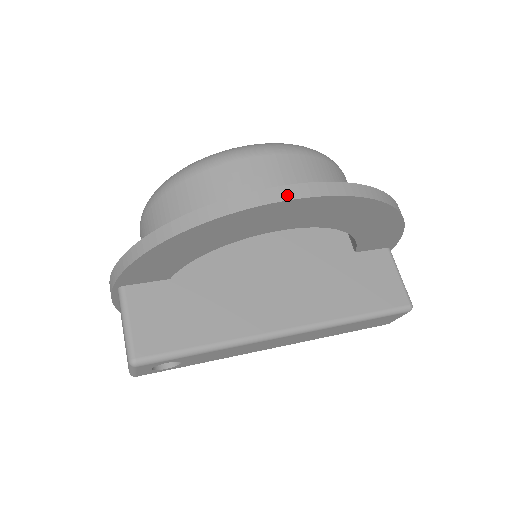
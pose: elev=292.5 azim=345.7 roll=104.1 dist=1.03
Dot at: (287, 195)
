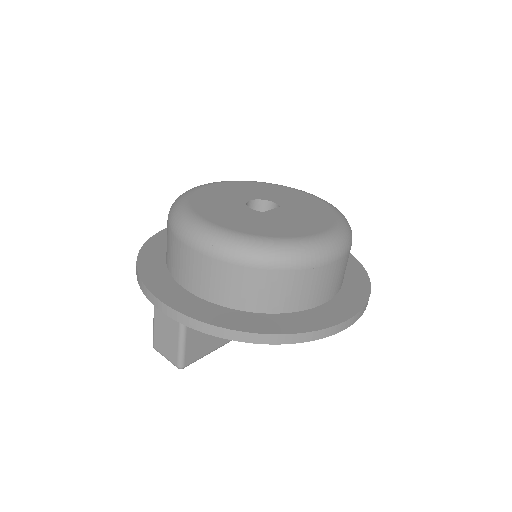
Dot at: (343, 328)
